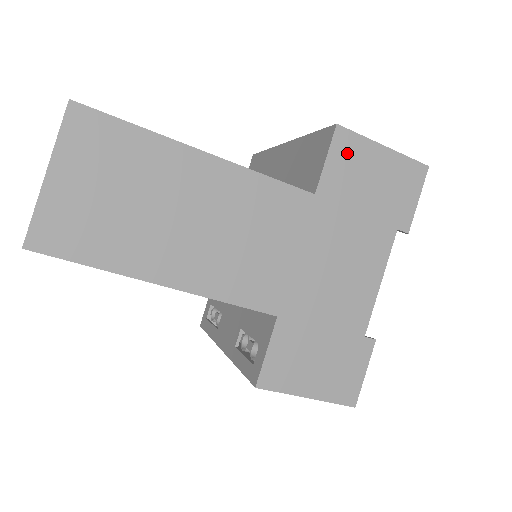
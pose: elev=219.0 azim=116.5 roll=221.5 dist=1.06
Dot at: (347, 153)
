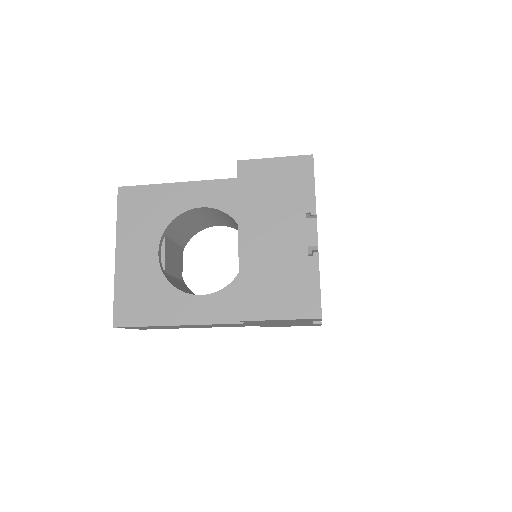
Dot at: (256, 321)
